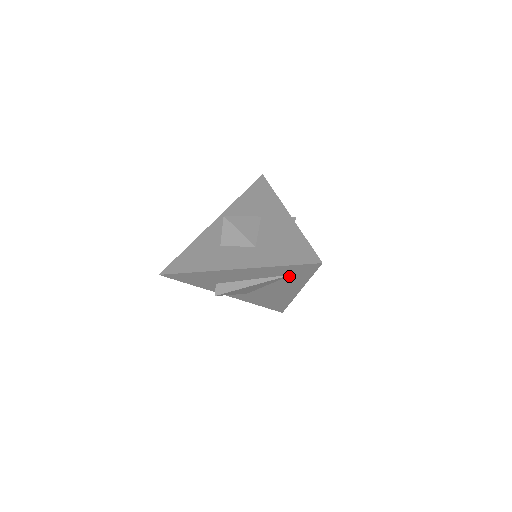
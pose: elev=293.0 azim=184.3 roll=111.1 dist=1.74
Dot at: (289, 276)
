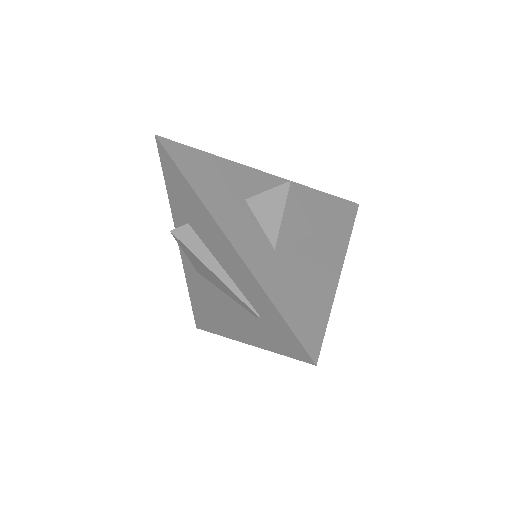
Dot at: (261, 321)
